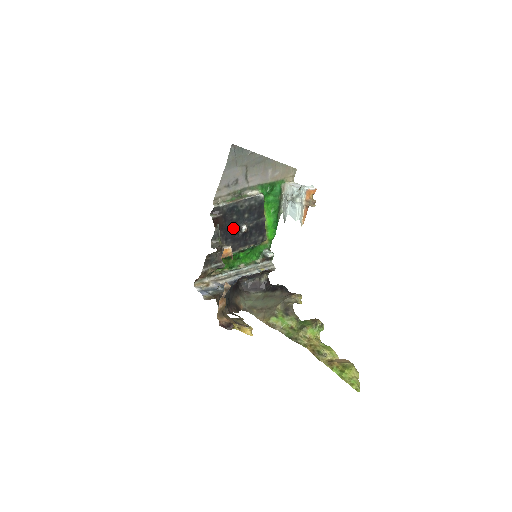
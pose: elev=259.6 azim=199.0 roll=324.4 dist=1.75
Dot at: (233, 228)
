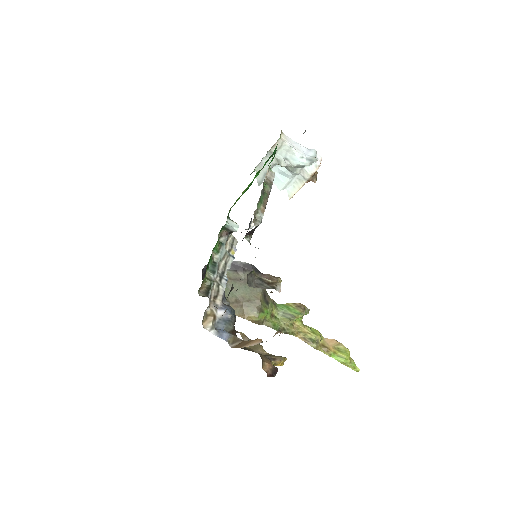
Dot at: (246, 233)
